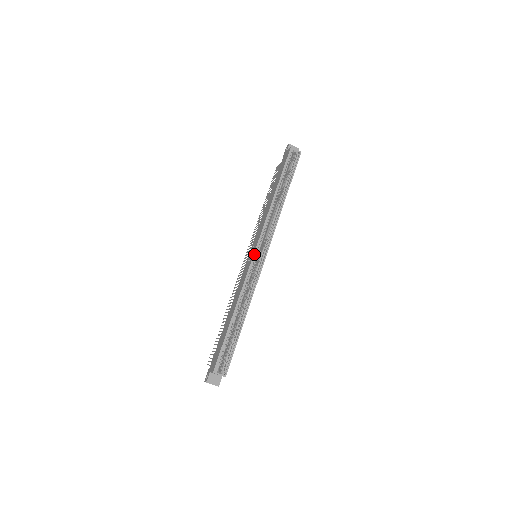
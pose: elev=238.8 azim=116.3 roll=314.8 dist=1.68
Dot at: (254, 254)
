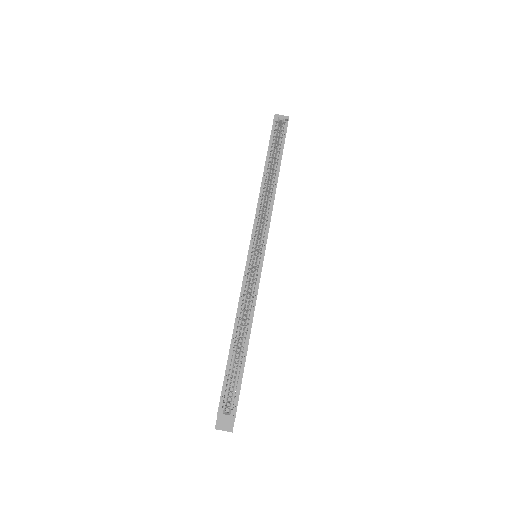
Dot at: (248, 253)
